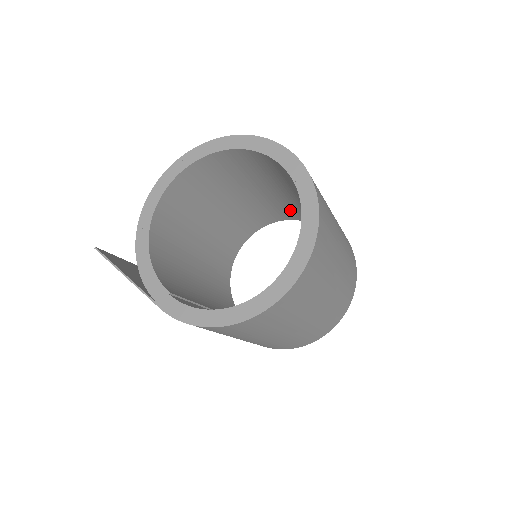
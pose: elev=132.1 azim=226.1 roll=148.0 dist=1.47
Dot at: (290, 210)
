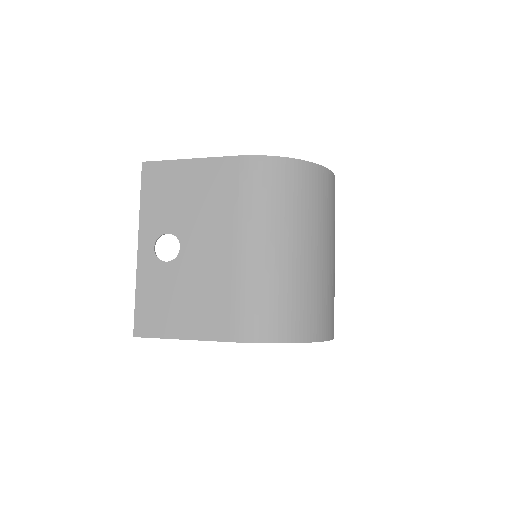
Dot at: occluded
